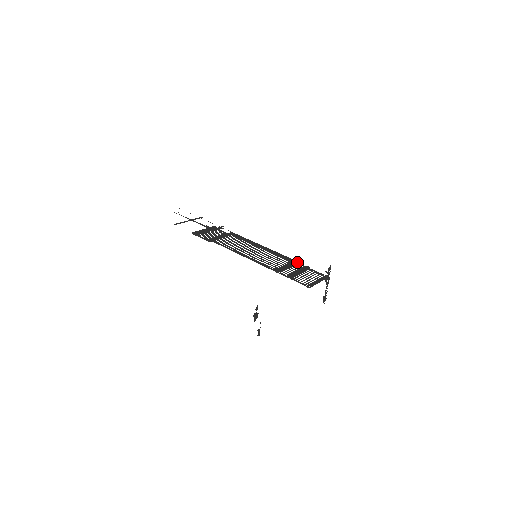
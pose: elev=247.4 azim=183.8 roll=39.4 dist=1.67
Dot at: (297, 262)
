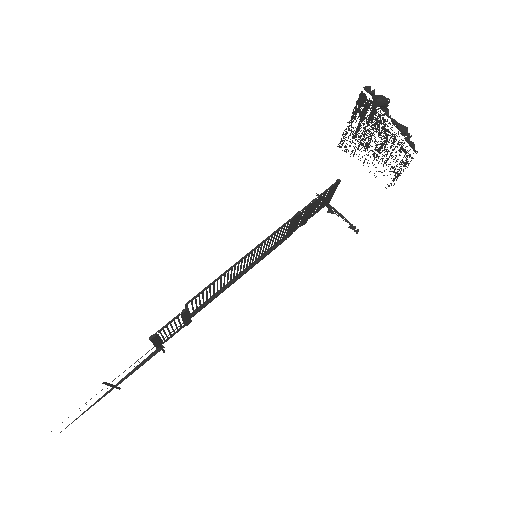
Dot at: occluded
